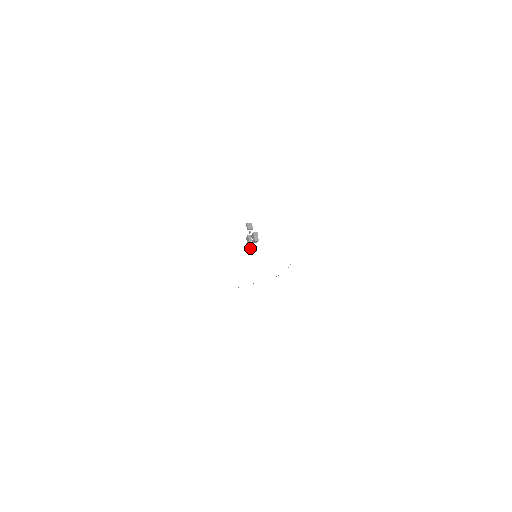
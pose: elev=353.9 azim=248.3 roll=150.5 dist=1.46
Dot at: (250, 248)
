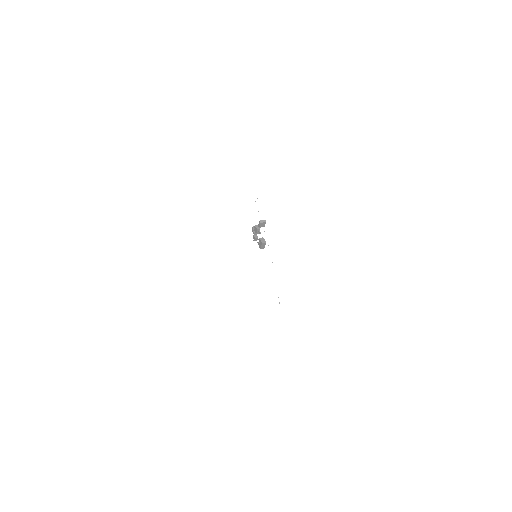
Dot at: (254, 240)
